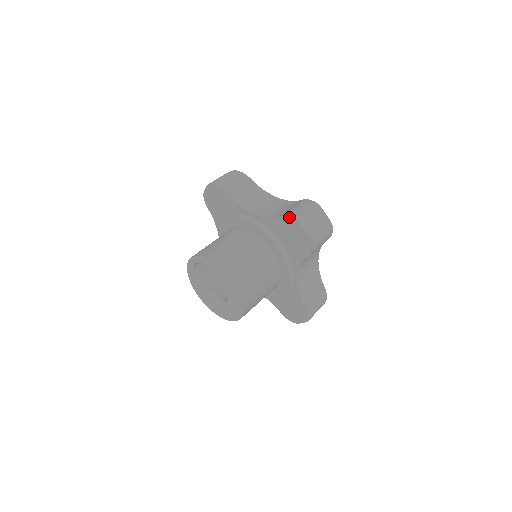
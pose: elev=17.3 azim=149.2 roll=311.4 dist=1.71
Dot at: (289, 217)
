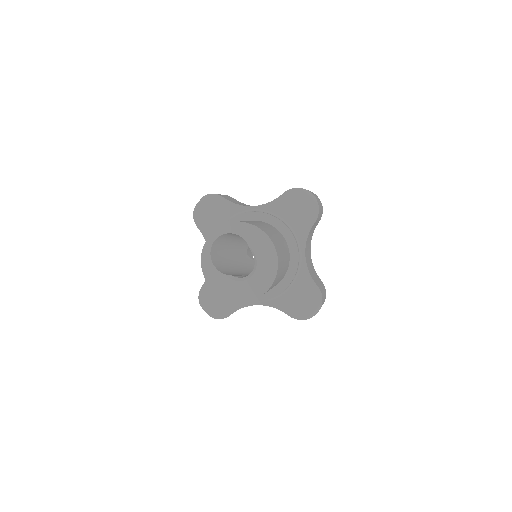
Dot at: (292, 189)
